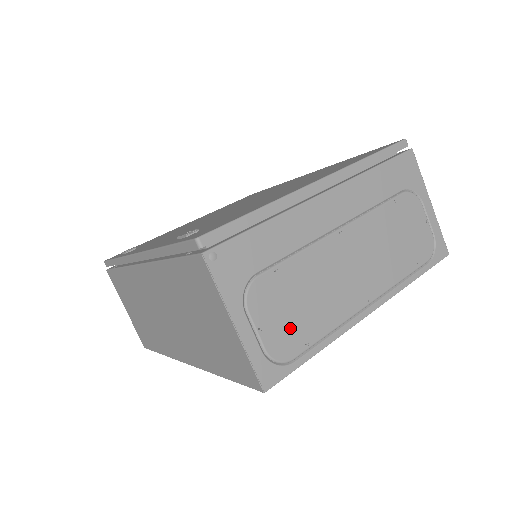
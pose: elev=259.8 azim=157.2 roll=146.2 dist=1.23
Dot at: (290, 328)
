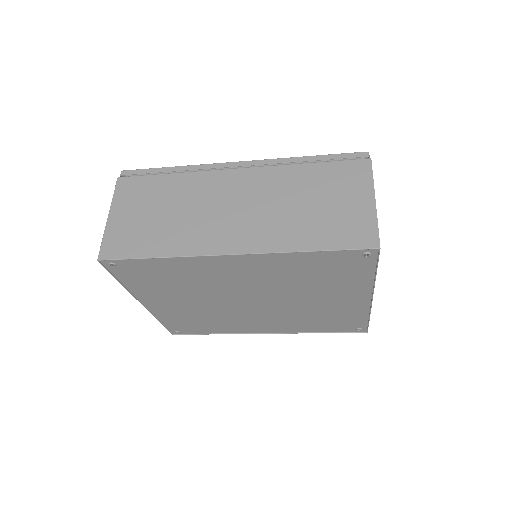
Dot at: occluded
